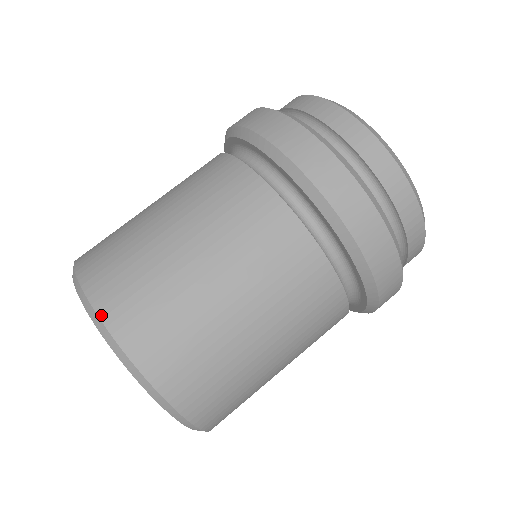
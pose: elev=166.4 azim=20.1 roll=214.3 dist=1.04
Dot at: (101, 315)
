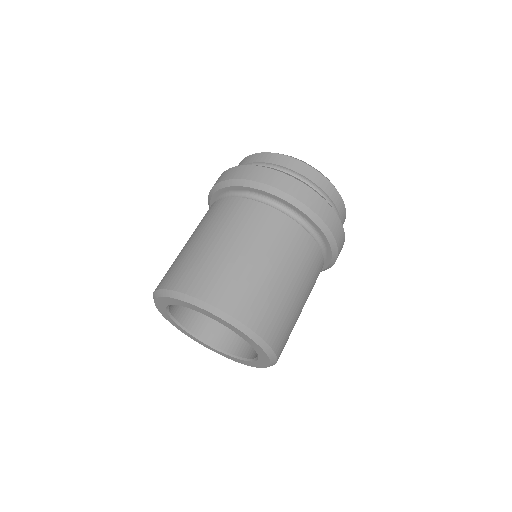
Dot at: (158, 288)
